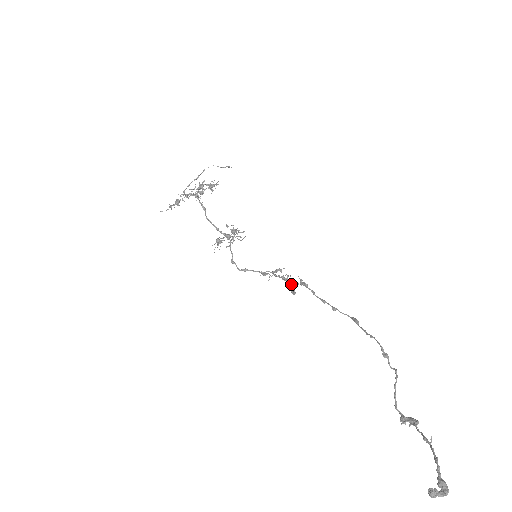
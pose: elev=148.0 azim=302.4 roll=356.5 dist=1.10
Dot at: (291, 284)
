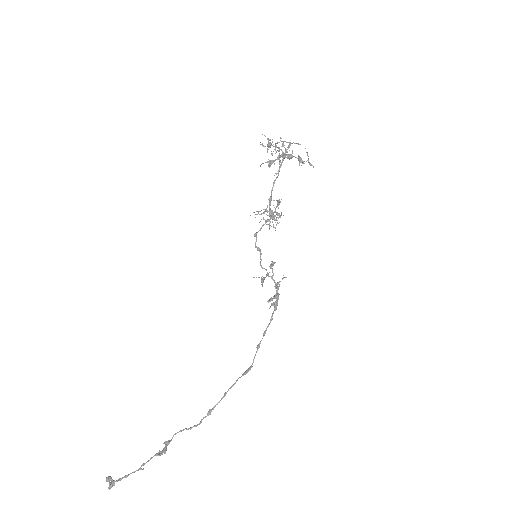
Dot at: (276, 293)
